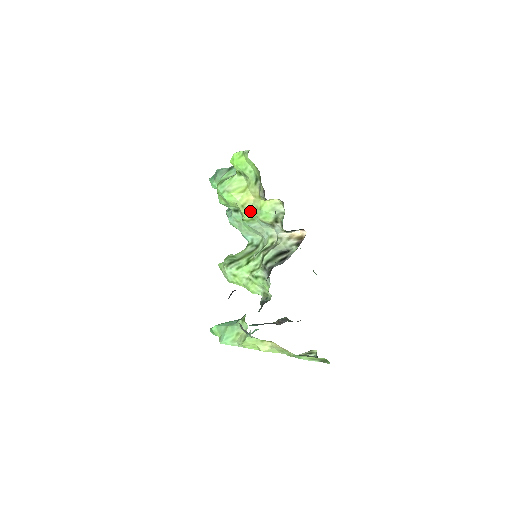
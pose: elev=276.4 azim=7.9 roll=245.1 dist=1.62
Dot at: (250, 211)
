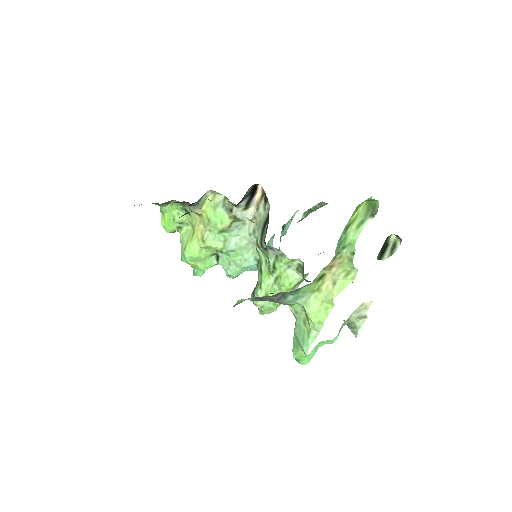
Dot at: (212, 236)
